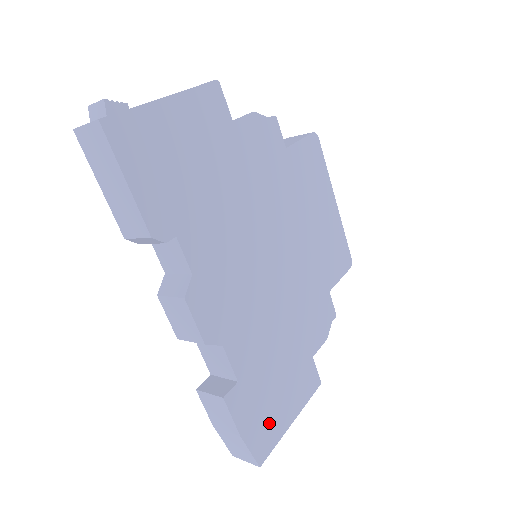
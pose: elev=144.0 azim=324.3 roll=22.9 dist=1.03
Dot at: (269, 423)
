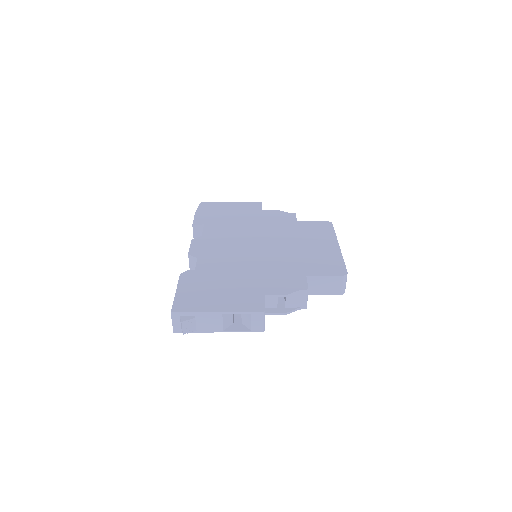
Dot at: occluded
